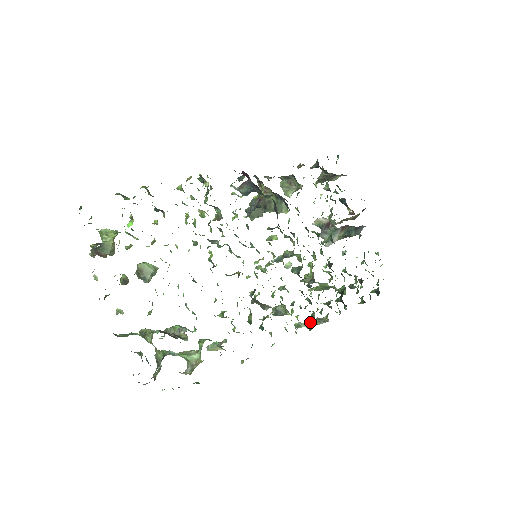
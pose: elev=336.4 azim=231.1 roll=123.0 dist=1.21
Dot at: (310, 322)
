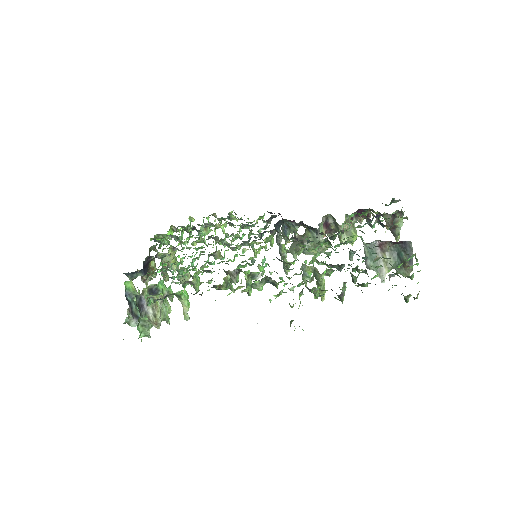
Dot at: occluded
